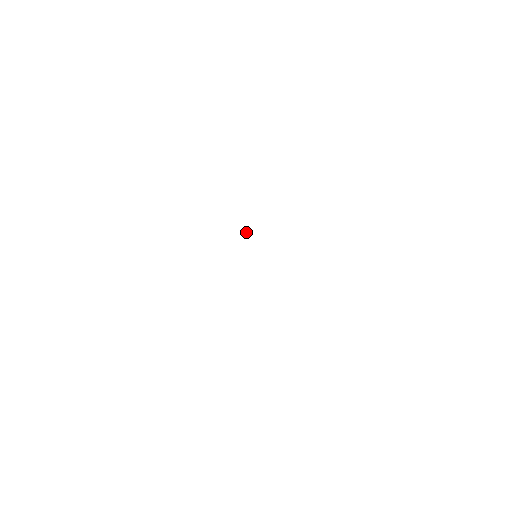
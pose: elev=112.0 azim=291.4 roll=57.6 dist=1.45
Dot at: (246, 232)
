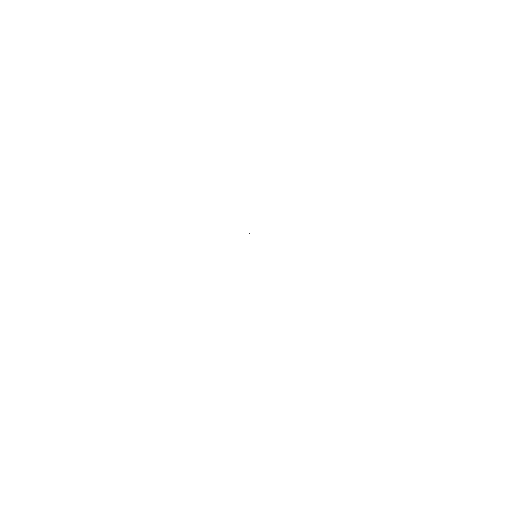
Dot at: occluded
